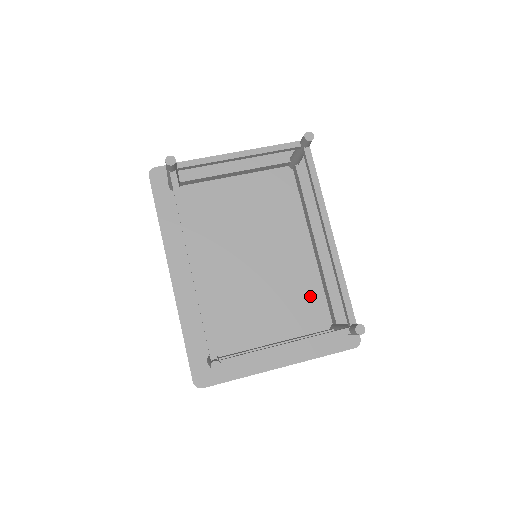
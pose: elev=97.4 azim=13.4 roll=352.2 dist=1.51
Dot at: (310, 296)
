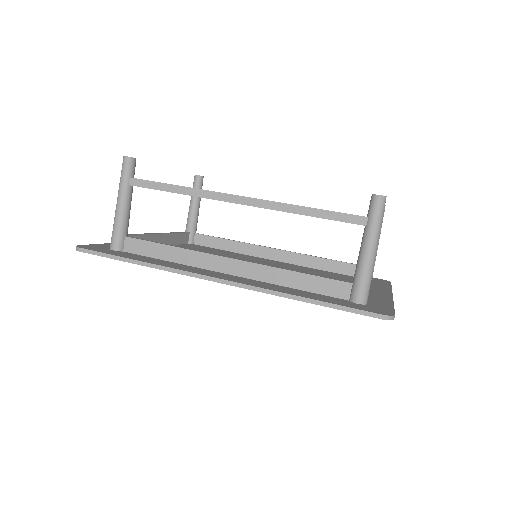
Dot at: (322, 272)
